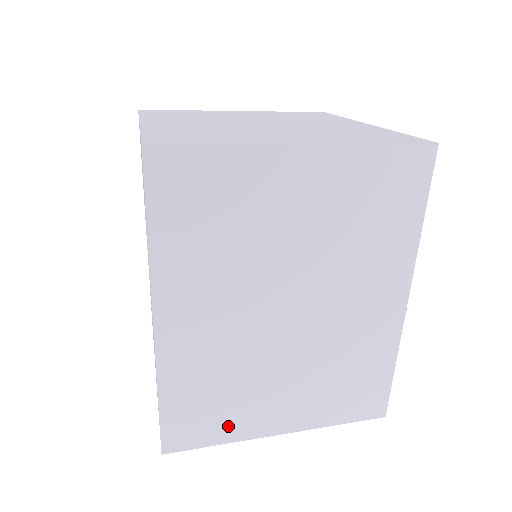
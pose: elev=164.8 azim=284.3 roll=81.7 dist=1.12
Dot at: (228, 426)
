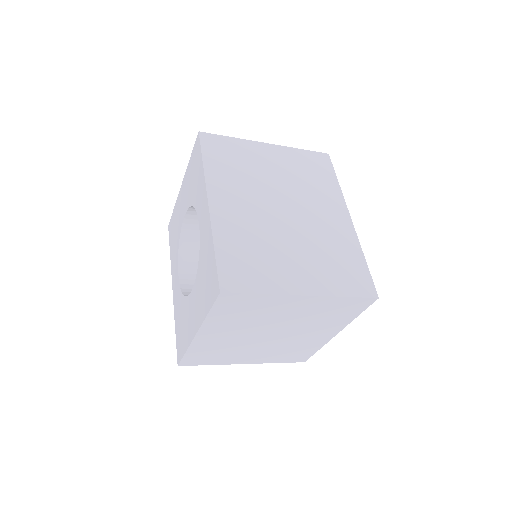
Dot at: (265, 280)
